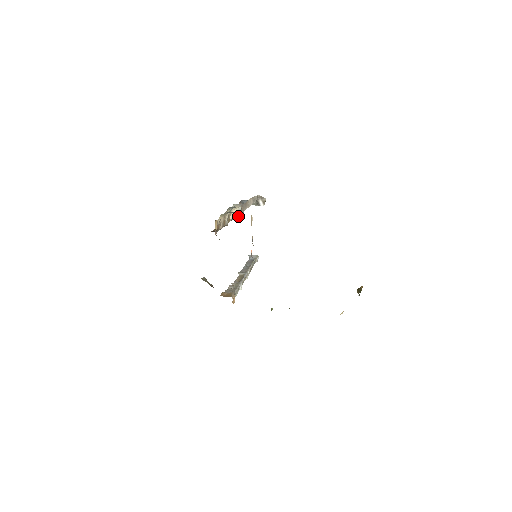
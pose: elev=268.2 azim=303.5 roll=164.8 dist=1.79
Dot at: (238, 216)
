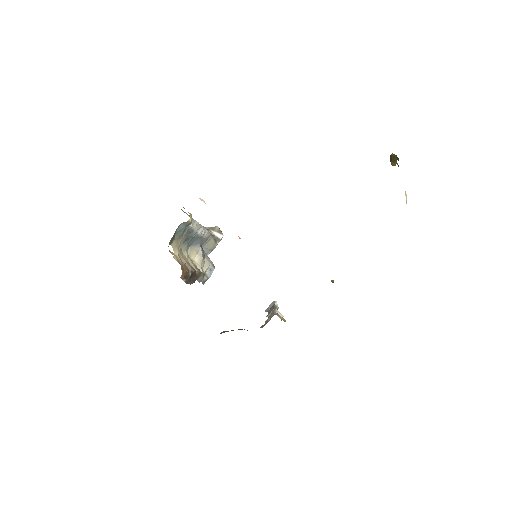
Dot at: (207, 266)
